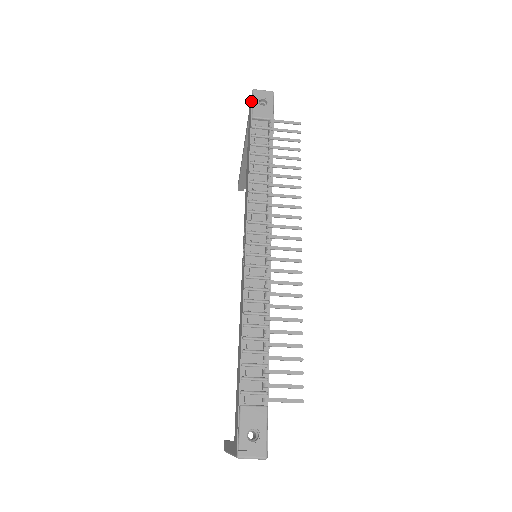
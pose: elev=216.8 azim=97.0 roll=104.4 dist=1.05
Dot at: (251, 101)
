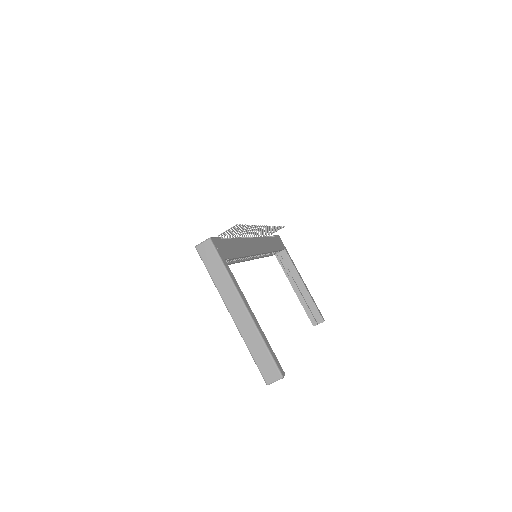
Dot at: occluded
